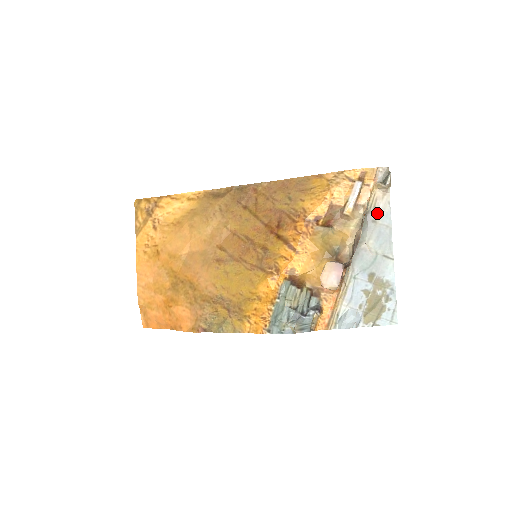
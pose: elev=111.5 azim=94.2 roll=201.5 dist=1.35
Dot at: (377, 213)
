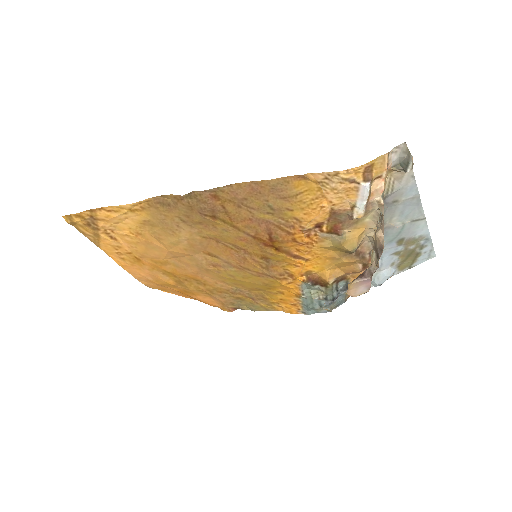
Dot at: (397, 193)
